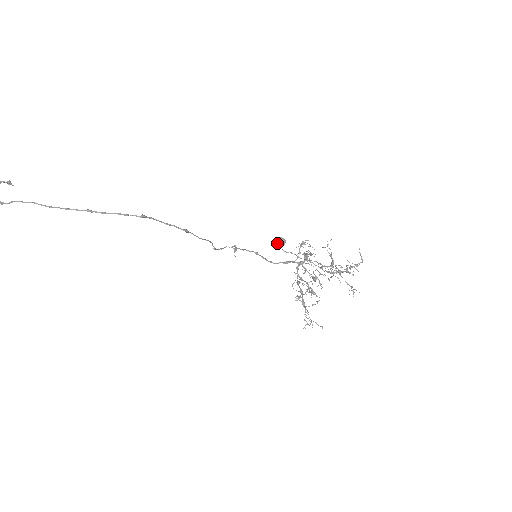
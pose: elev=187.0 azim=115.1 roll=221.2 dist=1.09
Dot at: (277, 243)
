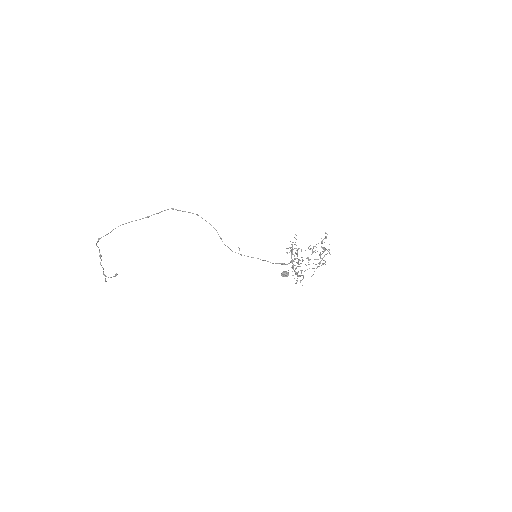
Dot at: (282, 273)
